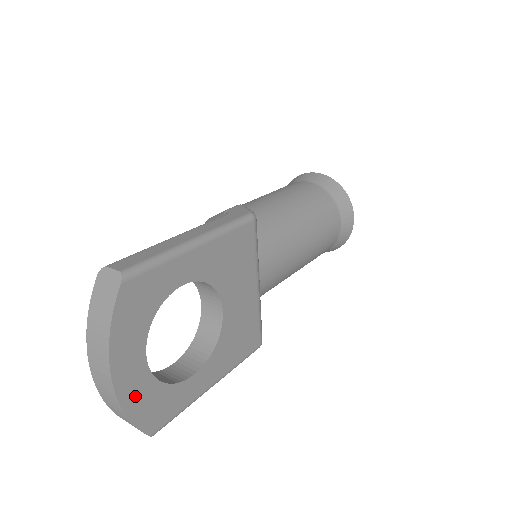
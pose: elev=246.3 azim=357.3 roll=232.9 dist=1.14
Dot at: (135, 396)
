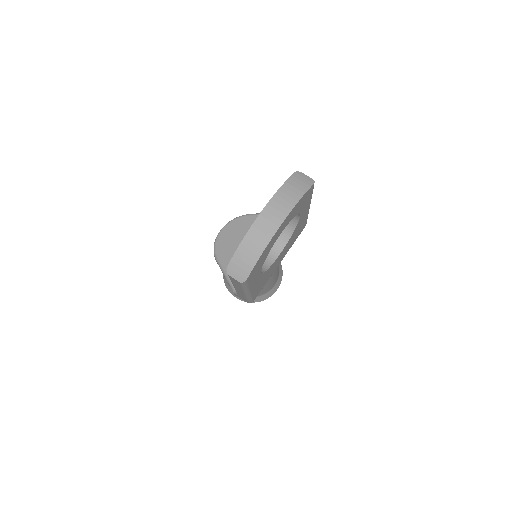
Dot at: (269, 246)
